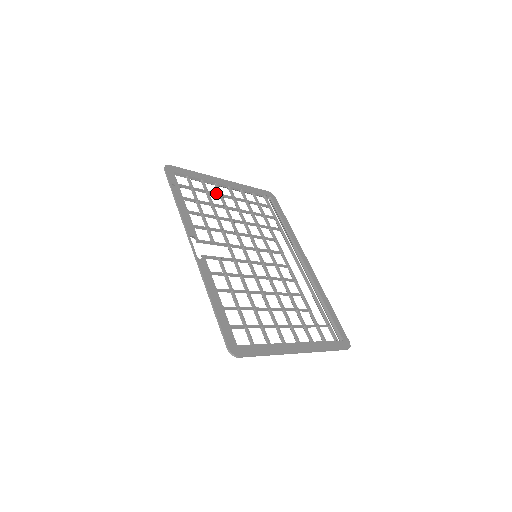
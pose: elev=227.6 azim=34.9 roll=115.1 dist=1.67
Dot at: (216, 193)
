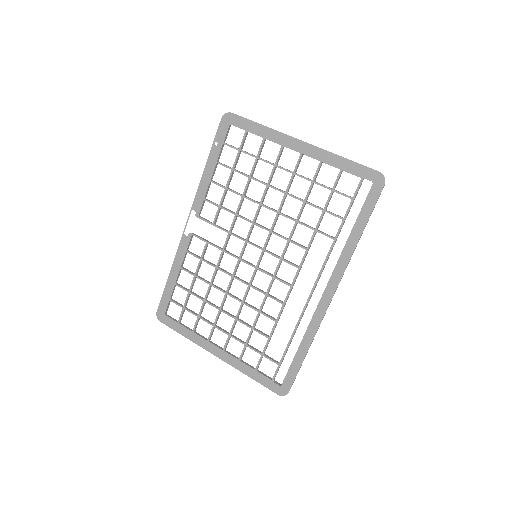
Dot at: (268, 162)
